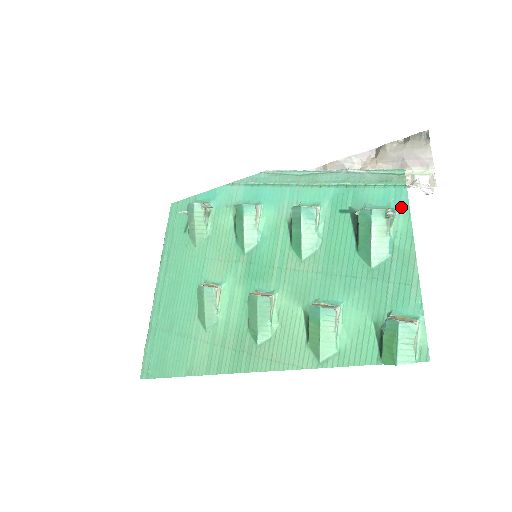
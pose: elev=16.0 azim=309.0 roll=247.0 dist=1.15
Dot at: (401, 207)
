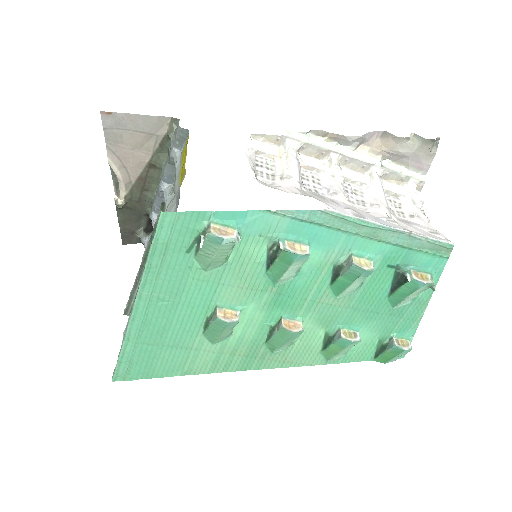
Dot at: (436, 272)
